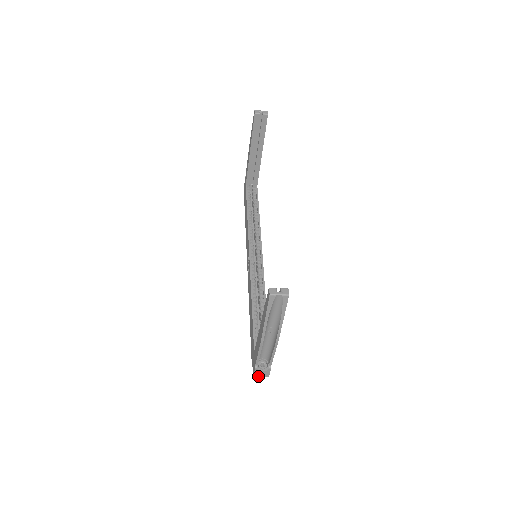
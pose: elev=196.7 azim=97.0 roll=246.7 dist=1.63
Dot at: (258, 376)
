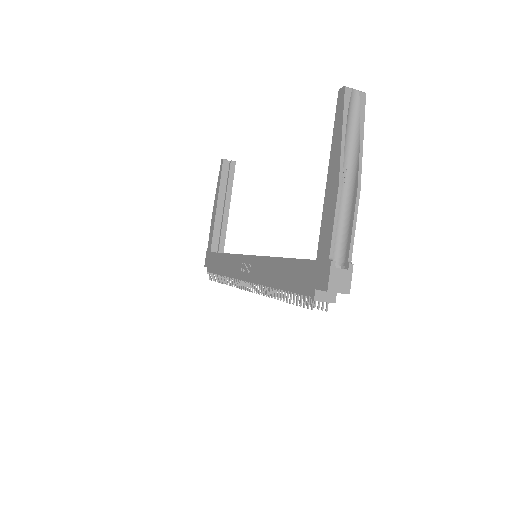
Dot at: (334, 289)
